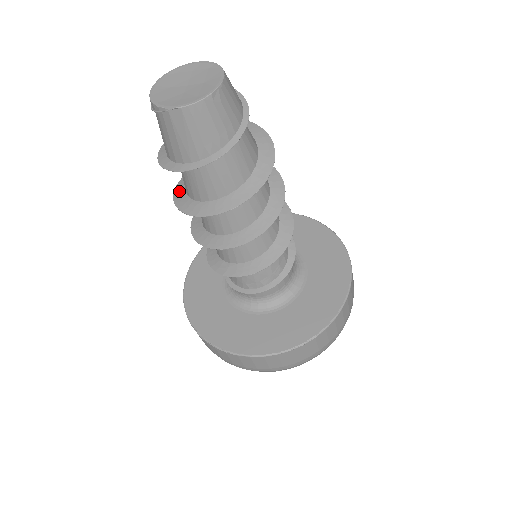
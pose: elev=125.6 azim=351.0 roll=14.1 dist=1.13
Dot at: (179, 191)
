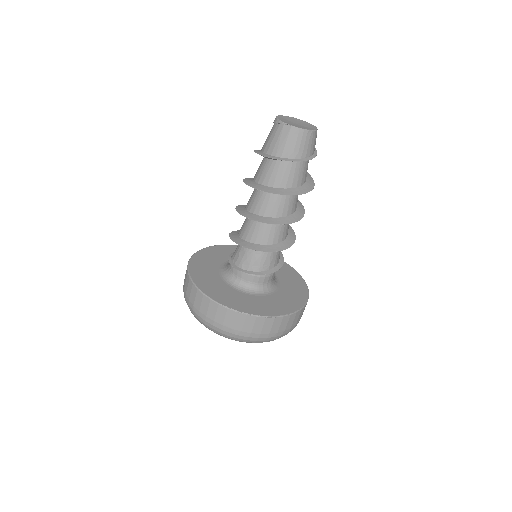
Dot at: (248, 179)
